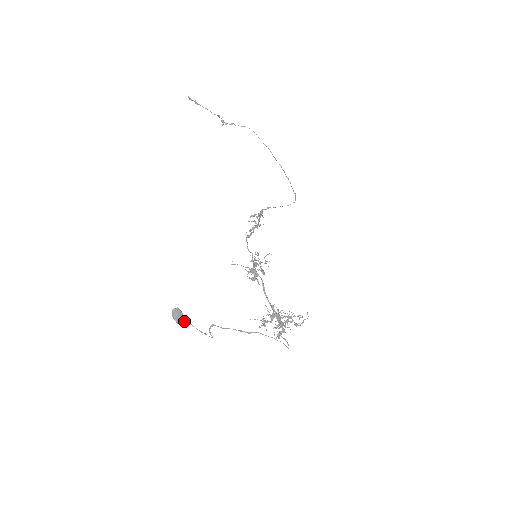
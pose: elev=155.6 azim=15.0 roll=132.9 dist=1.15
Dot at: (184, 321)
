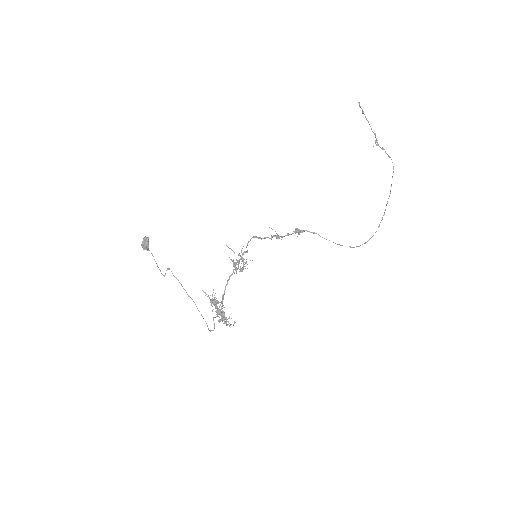
Dot at: (148, 249)
